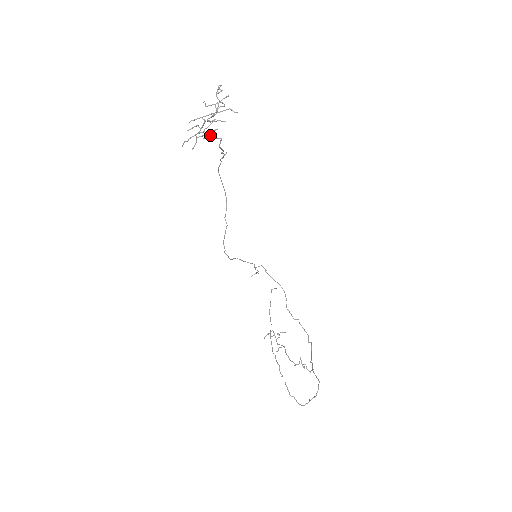
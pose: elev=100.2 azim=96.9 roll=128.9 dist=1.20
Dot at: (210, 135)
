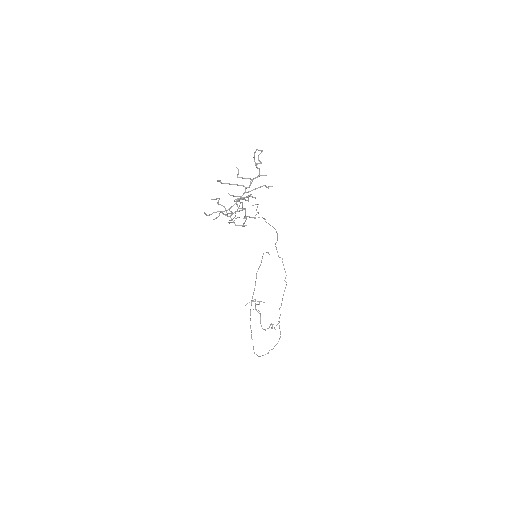
Dot at: (235, 225)
